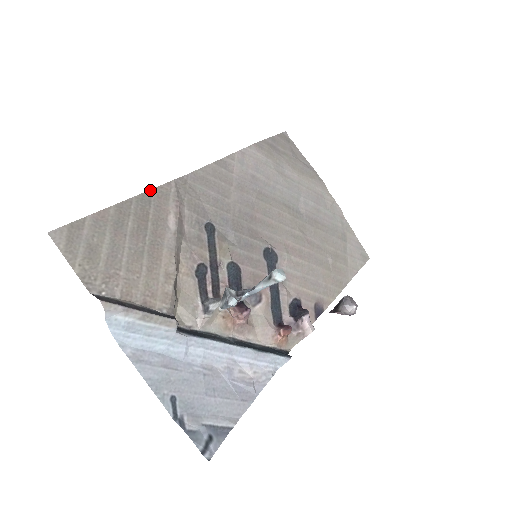
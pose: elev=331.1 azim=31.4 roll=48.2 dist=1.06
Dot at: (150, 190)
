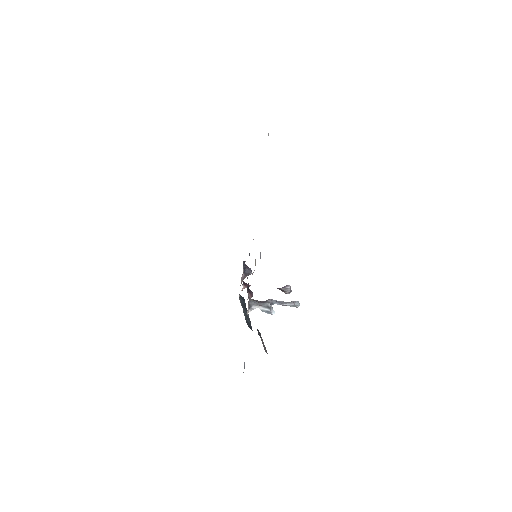
Dot at: occluded
